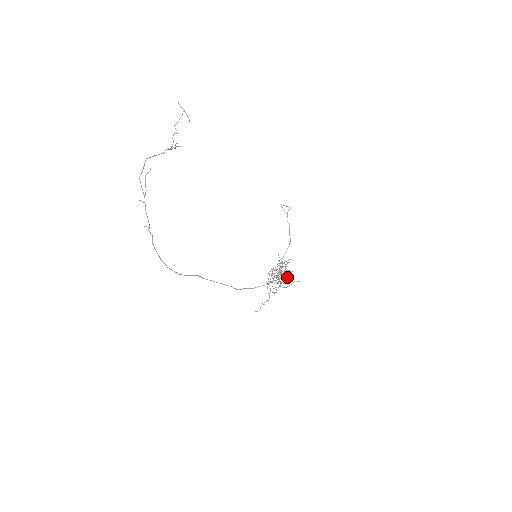
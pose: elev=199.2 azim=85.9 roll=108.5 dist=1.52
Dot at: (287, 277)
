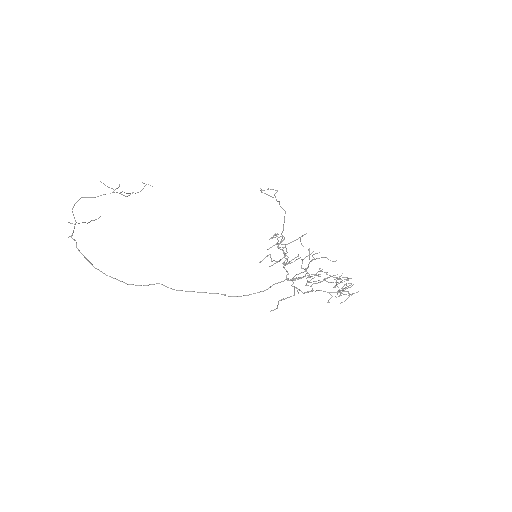
Dot at: (345, 288)
